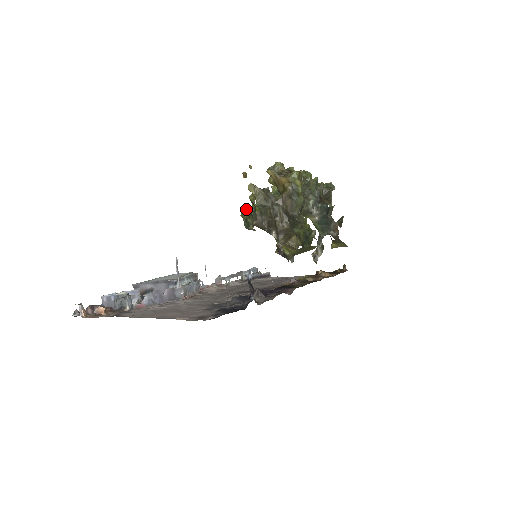
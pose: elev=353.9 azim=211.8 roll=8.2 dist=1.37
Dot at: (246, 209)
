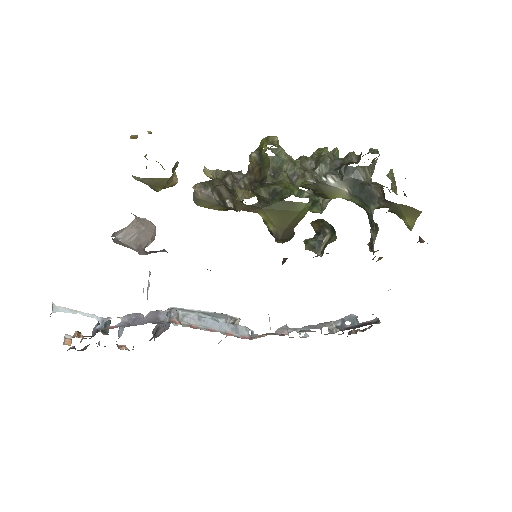
Dot at: occluded
